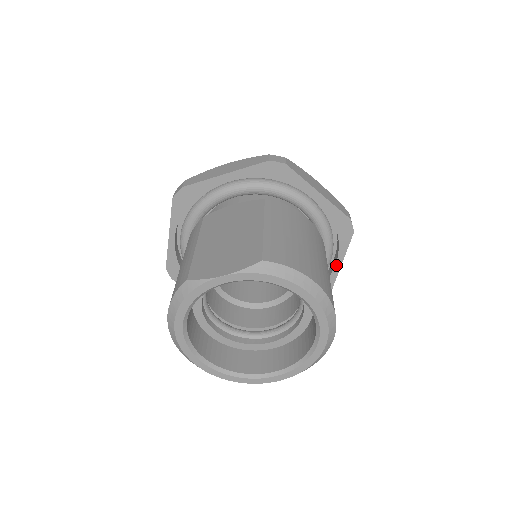
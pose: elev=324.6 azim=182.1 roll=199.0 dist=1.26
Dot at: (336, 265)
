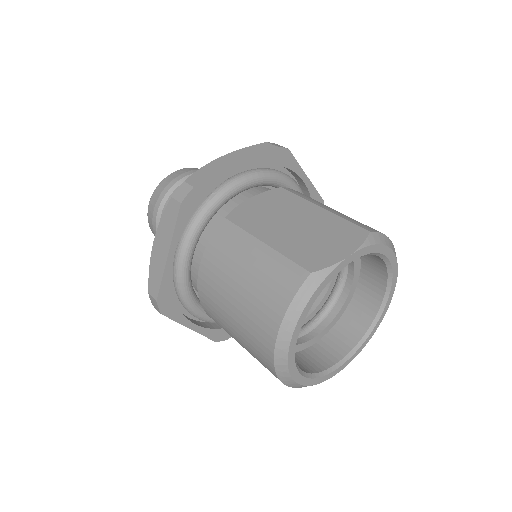
Dot at: occluded
